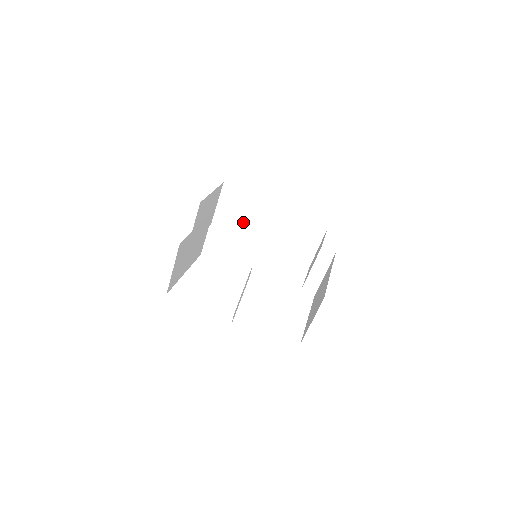
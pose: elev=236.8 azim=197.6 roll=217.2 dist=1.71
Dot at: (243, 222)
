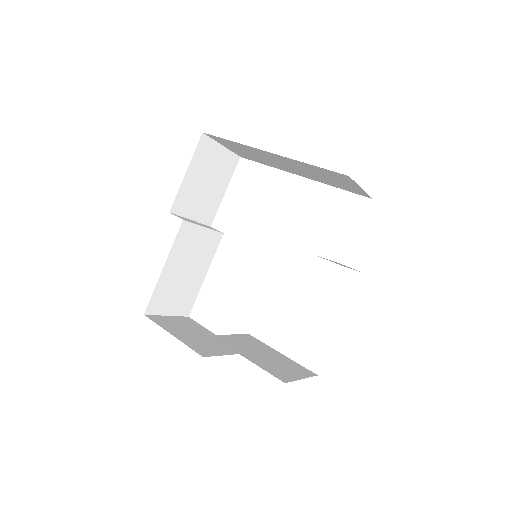
Dot at: (262, 159)
